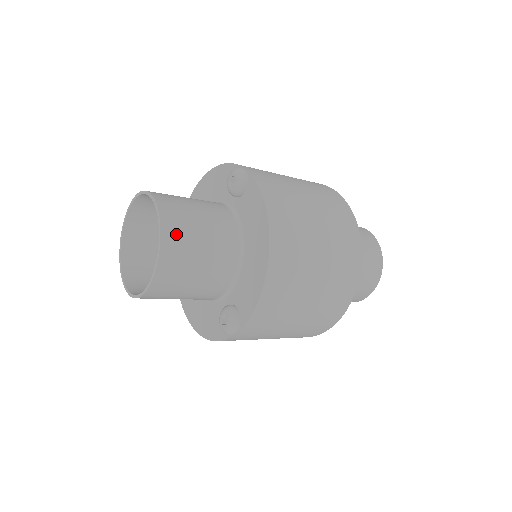
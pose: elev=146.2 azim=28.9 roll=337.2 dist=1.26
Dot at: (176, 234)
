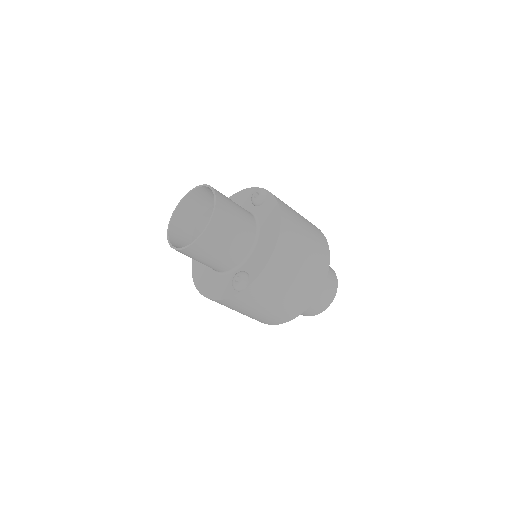
Dot at: (223, 209)
